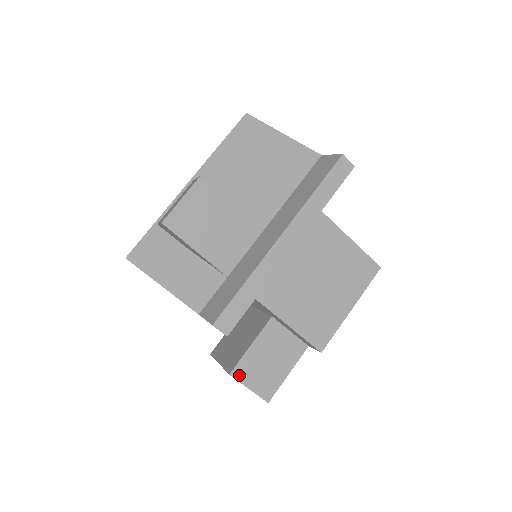
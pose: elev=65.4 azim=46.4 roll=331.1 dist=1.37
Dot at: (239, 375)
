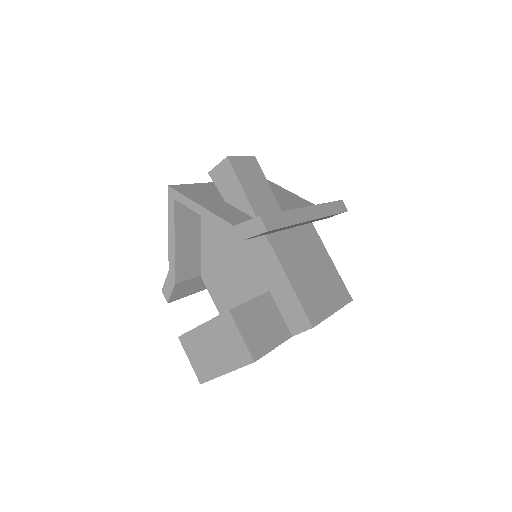
Dot at: (236, 317)
